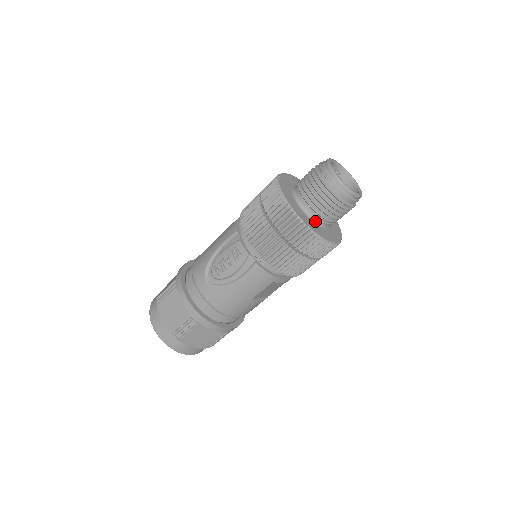
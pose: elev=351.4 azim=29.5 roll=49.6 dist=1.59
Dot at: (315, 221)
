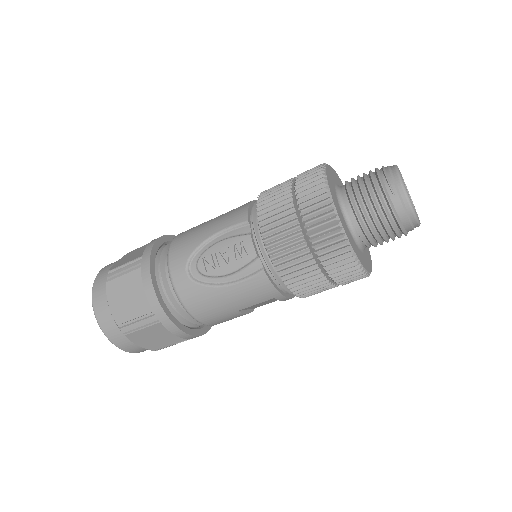
Dot at: (356, 239)
